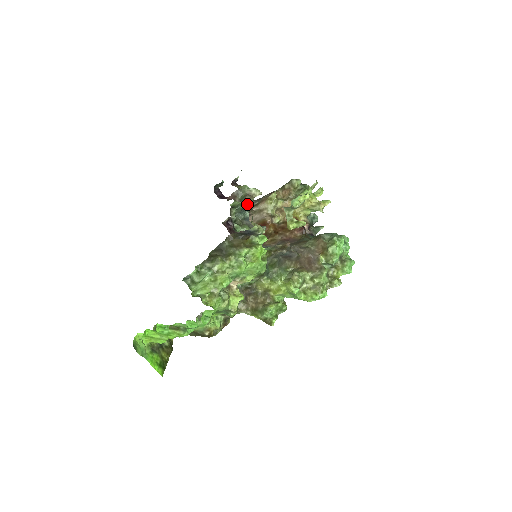
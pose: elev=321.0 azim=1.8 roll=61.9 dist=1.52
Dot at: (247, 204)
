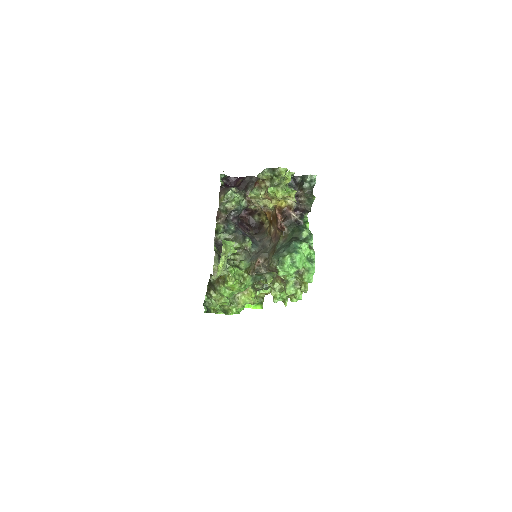
Dot at: (237, 207)
